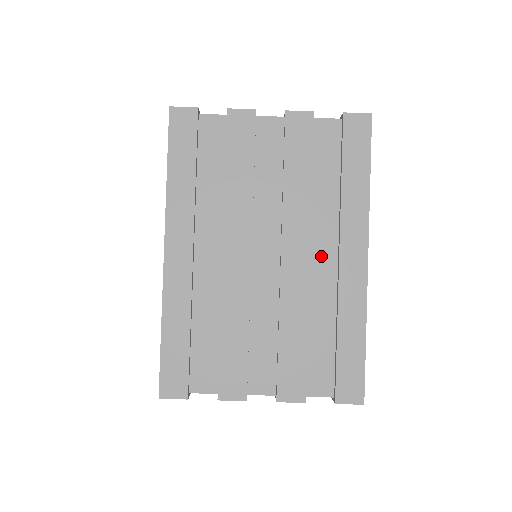
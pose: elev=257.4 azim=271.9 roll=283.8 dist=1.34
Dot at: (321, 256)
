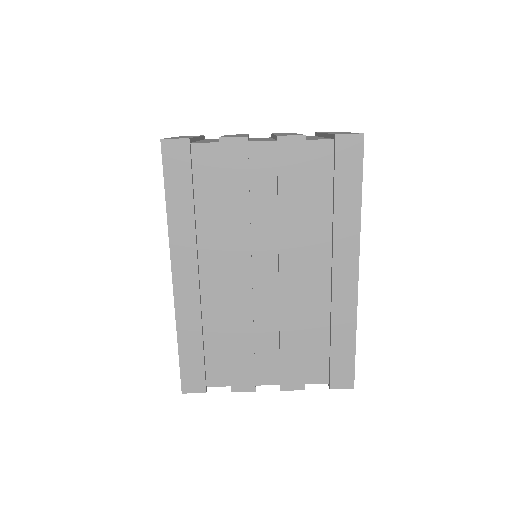
Dot at: (316, 271)
